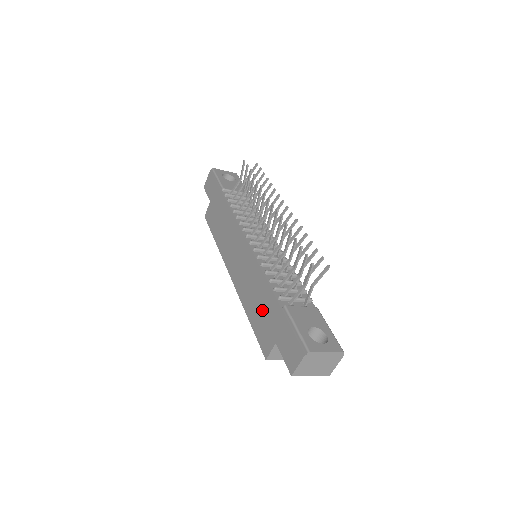
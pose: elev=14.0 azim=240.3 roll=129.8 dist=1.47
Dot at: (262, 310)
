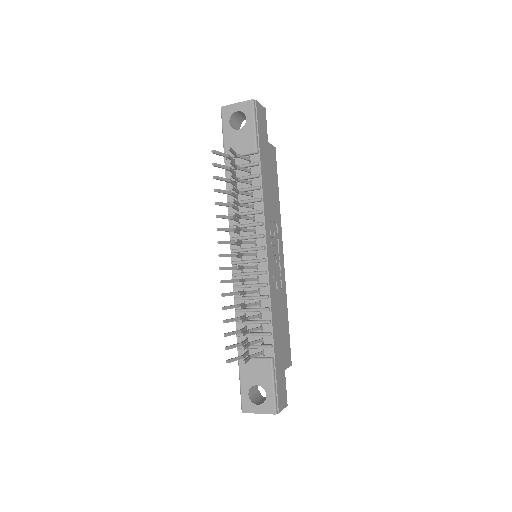
Dot at: occluded
